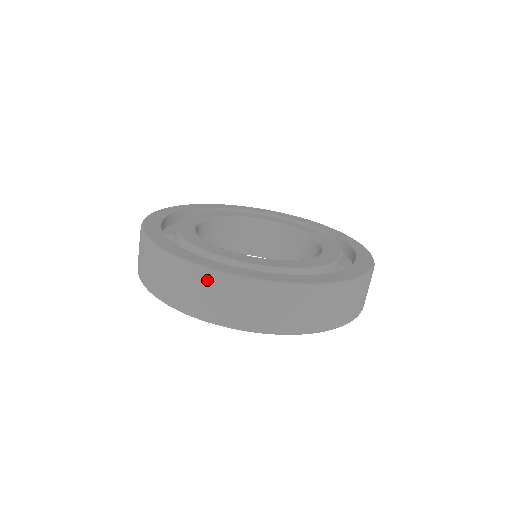
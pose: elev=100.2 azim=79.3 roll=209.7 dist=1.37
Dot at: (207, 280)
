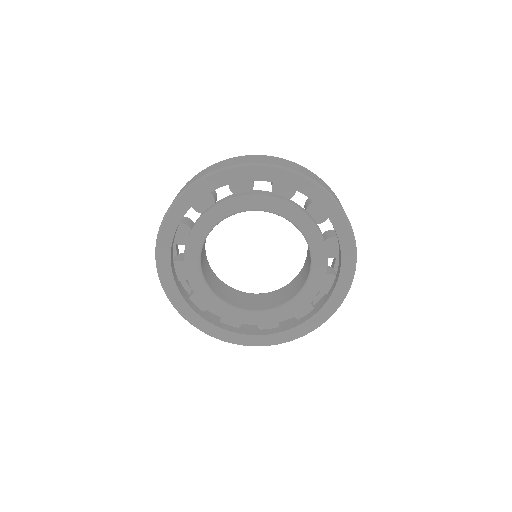
Dot at: occluded
